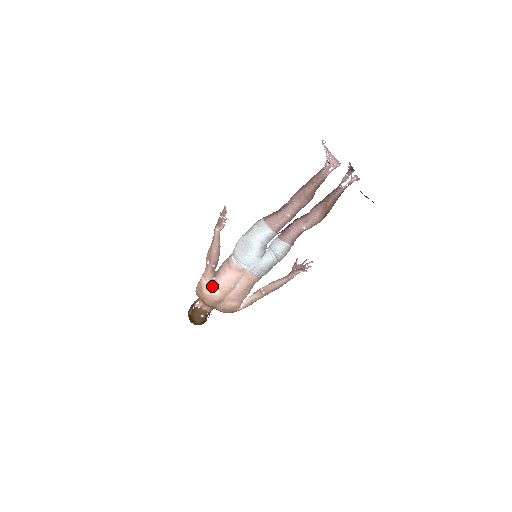
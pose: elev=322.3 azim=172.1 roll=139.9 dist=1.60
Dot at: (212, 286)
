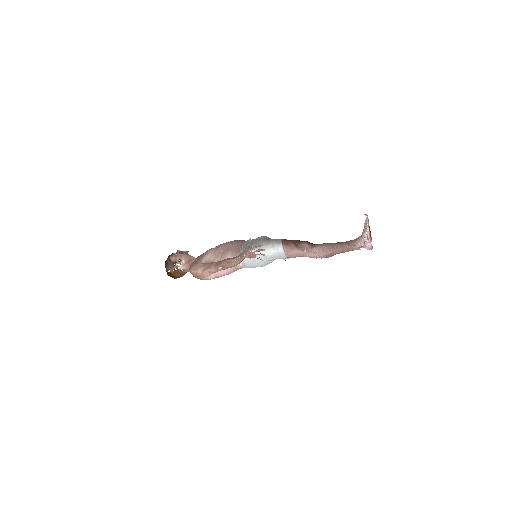
Dot at: (211, 275)
